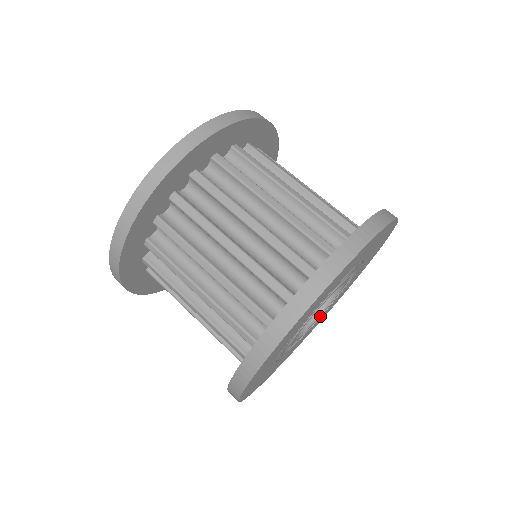
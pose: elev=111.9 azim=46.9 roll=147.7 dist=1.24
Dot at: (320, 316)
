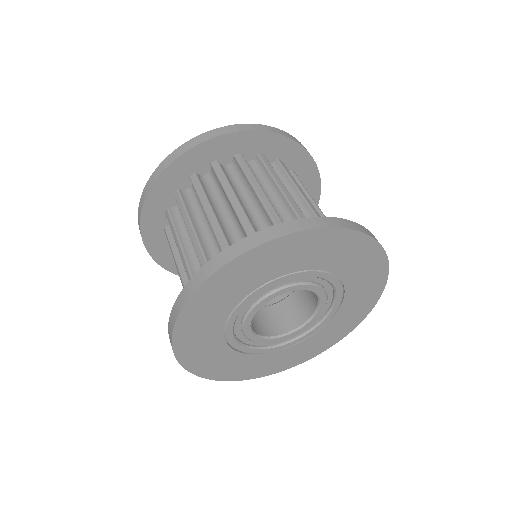
Dot at: (287, 343)
